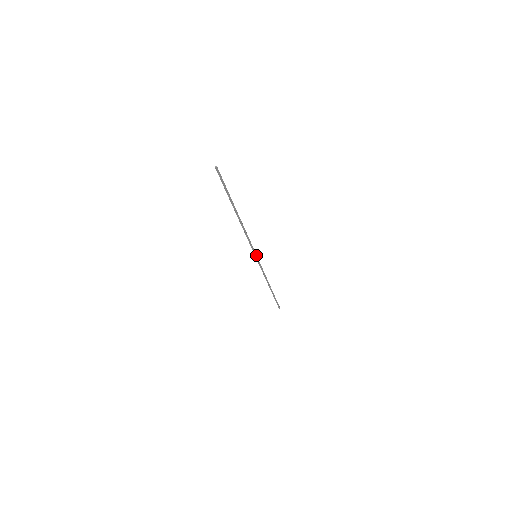
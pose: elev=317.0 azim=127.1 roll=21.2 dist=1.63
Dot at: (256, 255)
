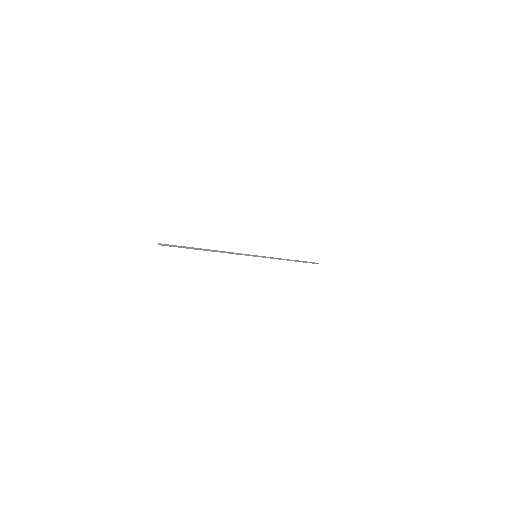
Dot at: (256, 256)
